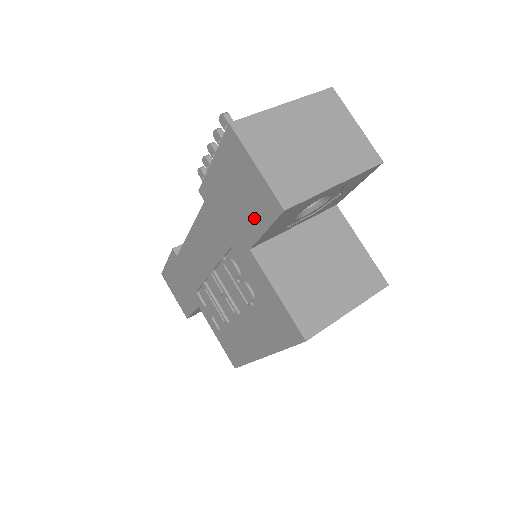
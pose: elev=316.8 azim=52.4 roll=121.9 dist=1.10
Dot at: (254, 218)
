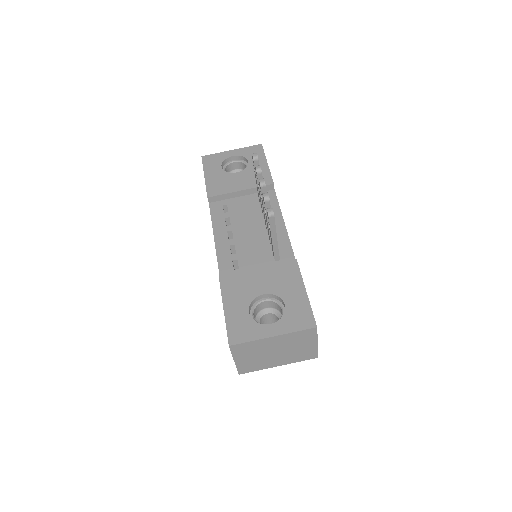
Dot at: occluded
